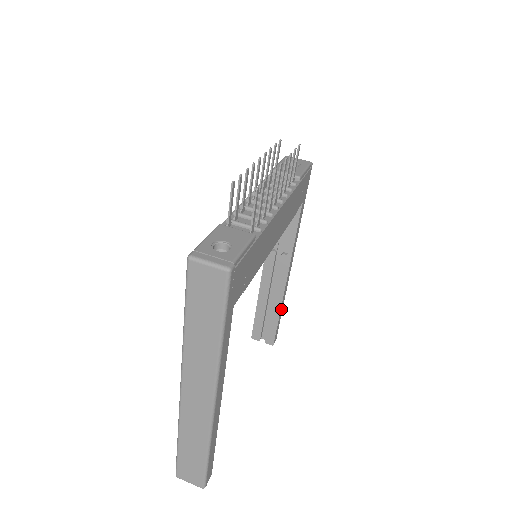
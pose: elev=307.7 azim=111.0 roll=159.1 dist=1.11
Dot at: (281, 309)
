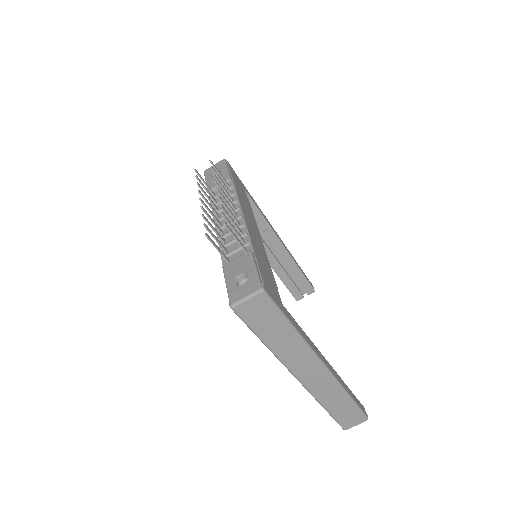
Dot at: (297, 265)
